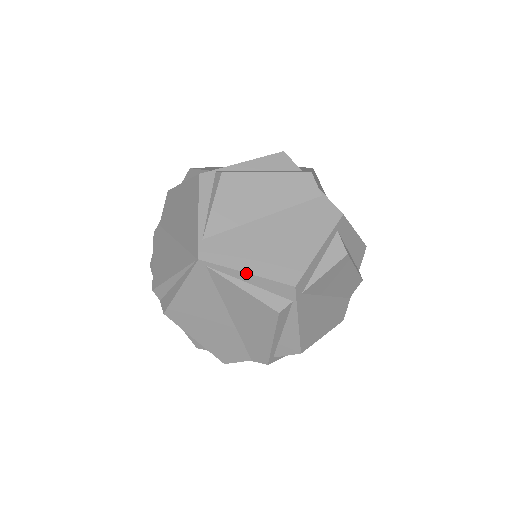
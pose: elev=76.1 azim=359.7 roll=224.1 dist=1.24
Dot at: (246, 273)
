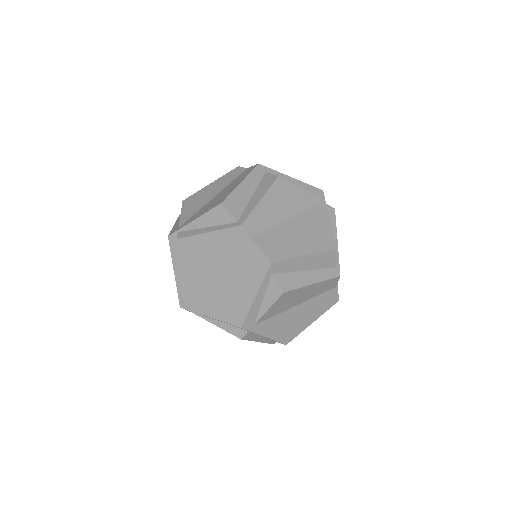
Dot at: (209, 317)
